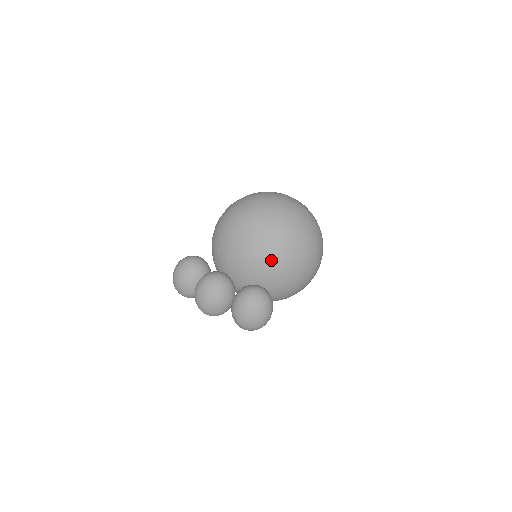
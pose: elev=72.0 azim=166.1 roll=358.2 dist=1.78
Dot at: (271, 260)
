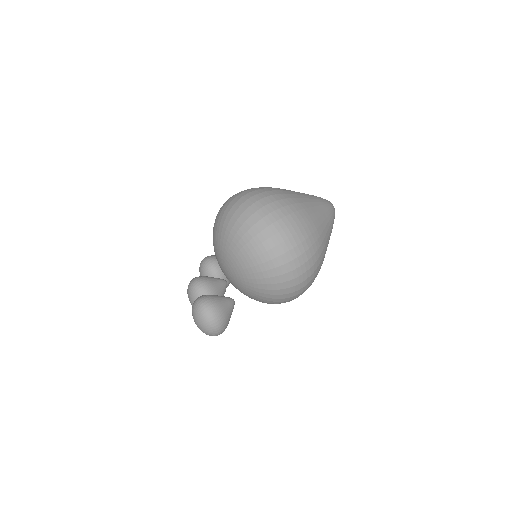
Dot at: (226, 270)
